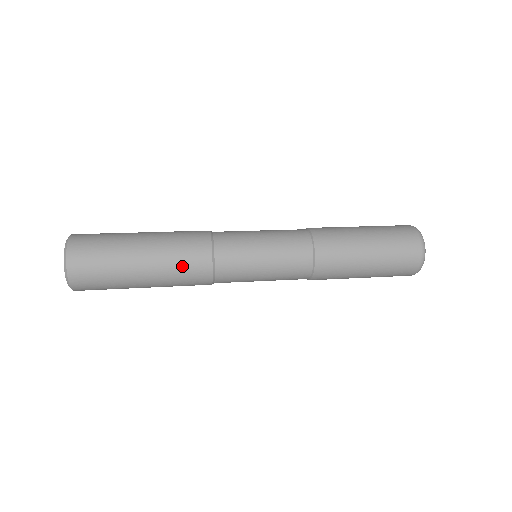
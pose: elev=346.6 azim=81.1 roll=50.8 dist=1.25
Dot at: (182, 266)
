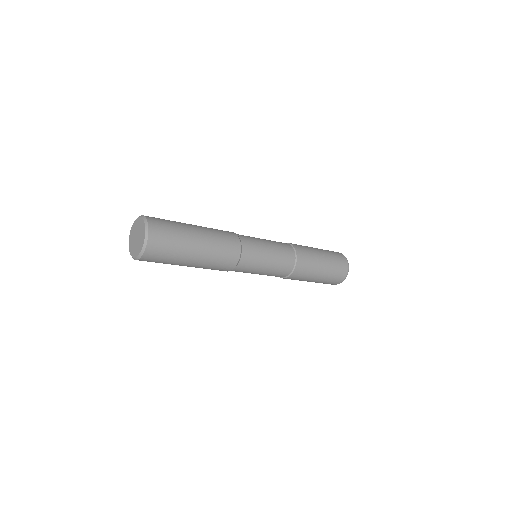
Dot at: (223, 244)
